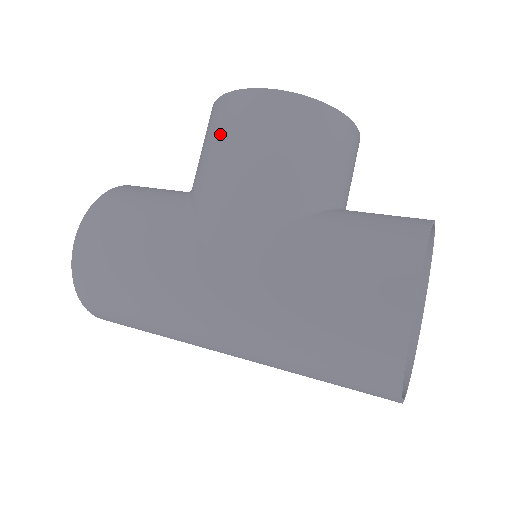
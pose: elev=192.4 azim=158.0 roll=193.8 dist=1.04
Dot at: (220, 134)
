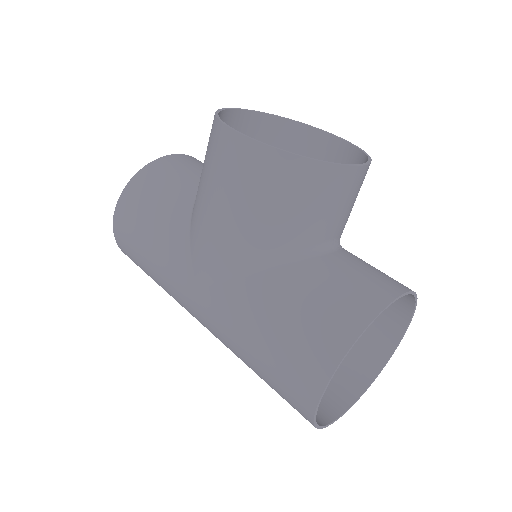
Dot at: (209, 166)
